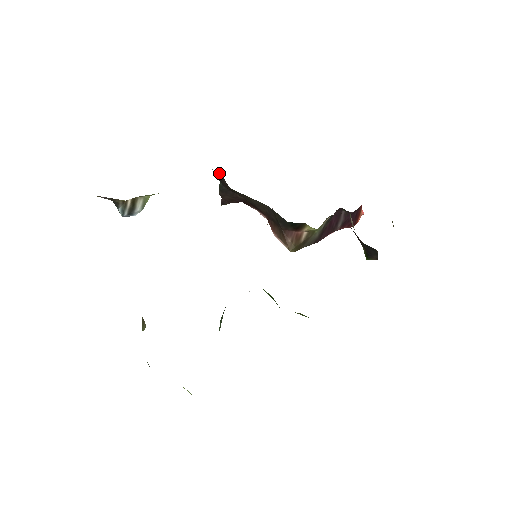
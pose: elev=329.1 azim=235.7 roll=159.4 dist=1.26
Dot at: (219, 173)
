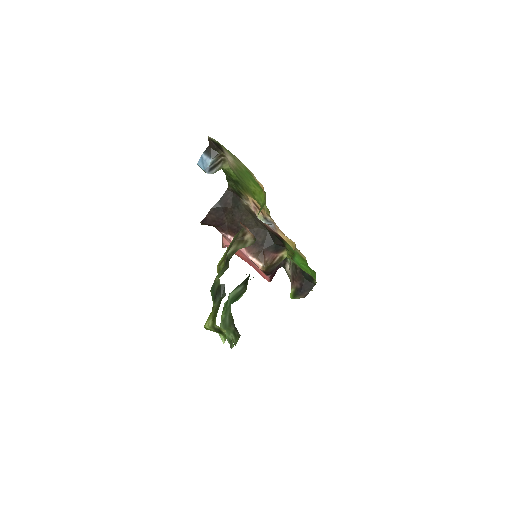
Dot at: (230, 192)
